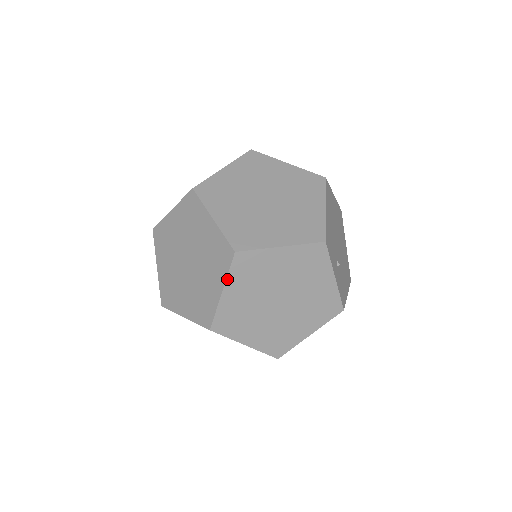
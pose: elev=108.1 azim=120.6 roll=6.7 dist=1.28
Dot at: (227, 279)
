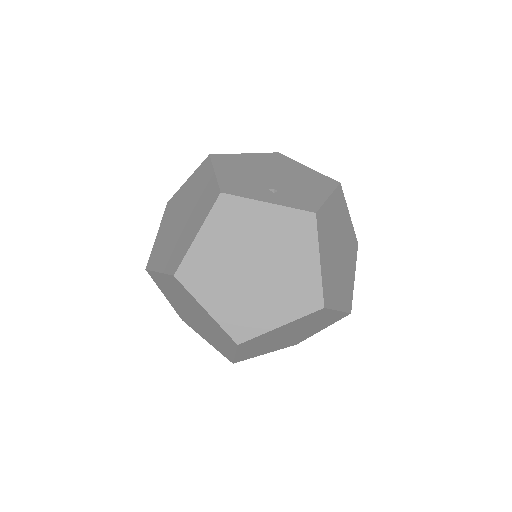
Dot at: (196, 298)
